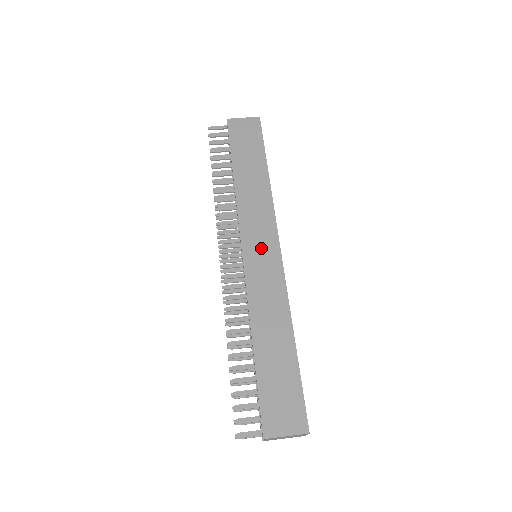
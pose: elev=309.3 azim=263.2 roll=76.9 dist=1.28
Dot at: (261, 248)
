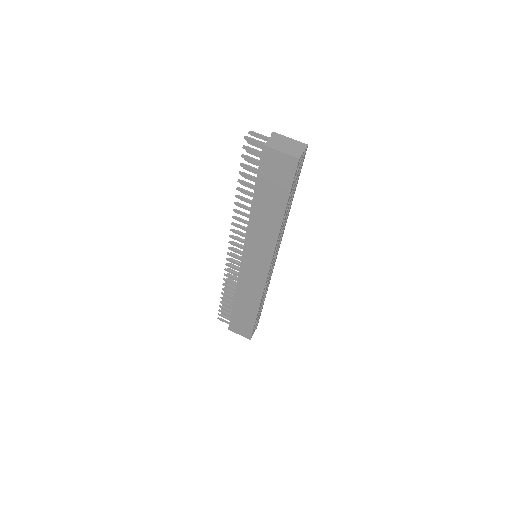
Dot at: (255, 264)
